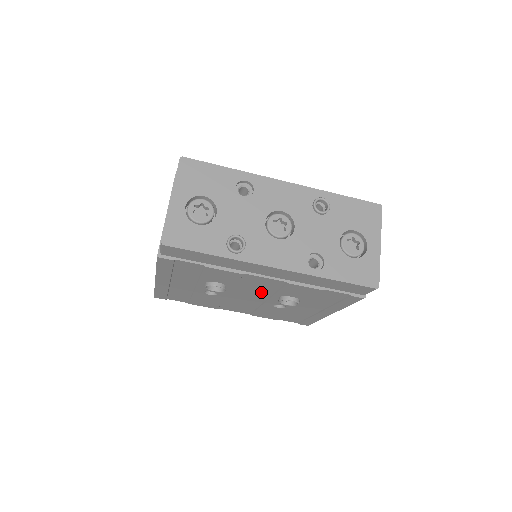
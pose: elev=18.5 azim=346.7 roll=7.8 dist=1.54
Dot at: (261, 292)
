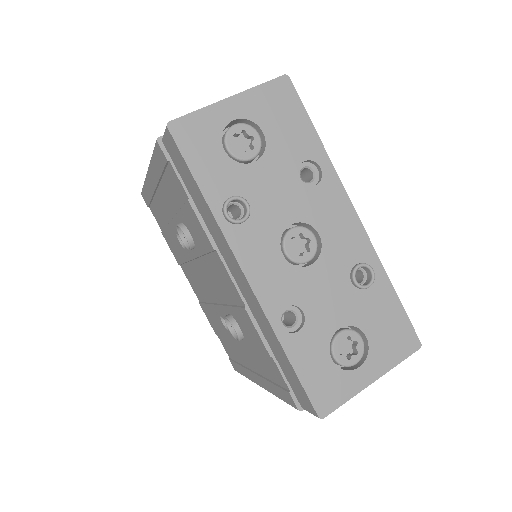
Dot at: (219, 290)
